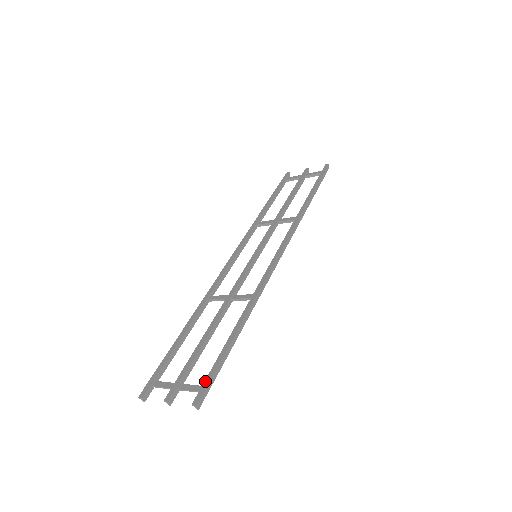
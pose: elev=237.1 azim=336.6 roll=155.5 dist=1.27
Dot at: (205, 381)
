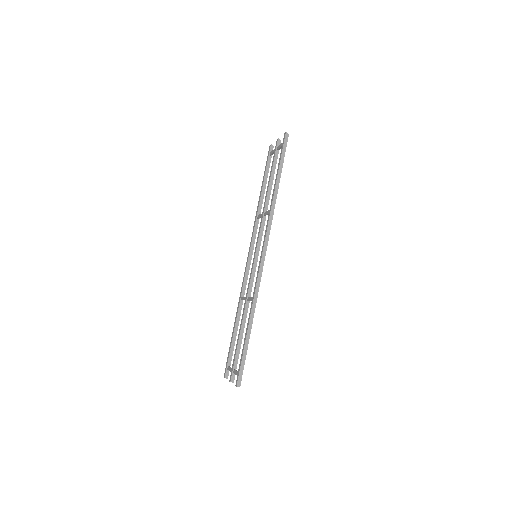
Dot at: (238, 370)
